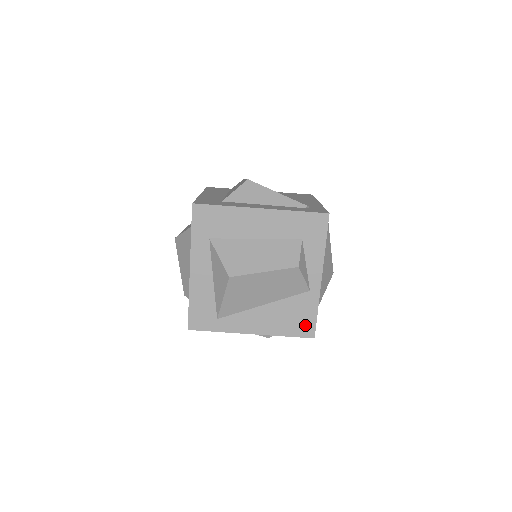
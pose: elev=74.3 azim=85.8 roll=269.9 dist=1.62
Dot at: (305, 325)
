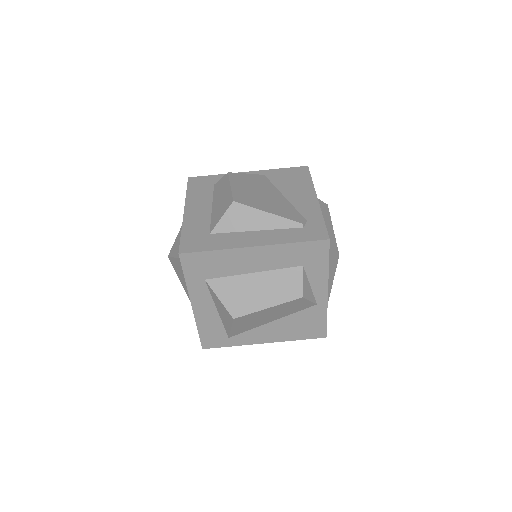
Dot at: (316, 330)
